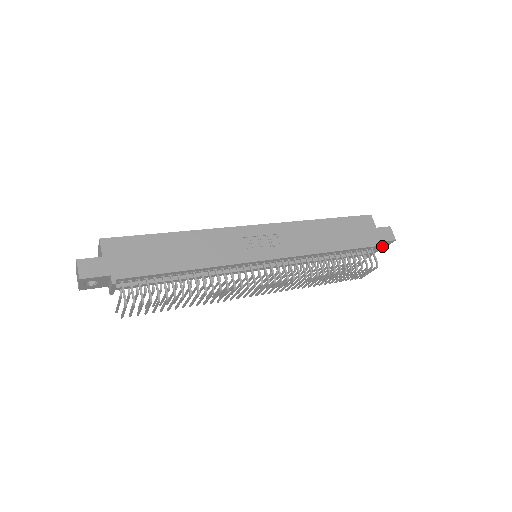
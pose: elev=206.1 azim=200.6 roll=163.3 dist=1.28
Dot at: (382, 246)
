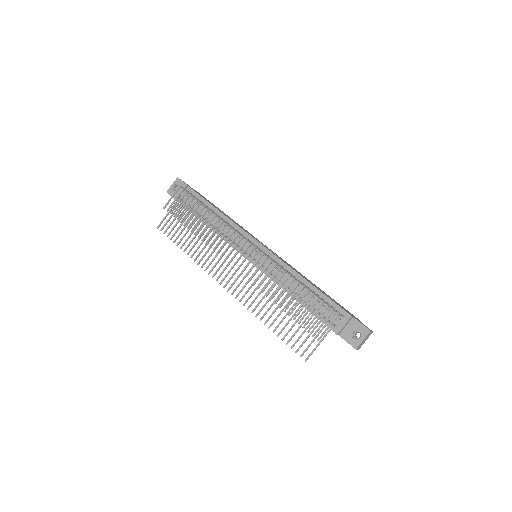
Dot at: (356, 339)
